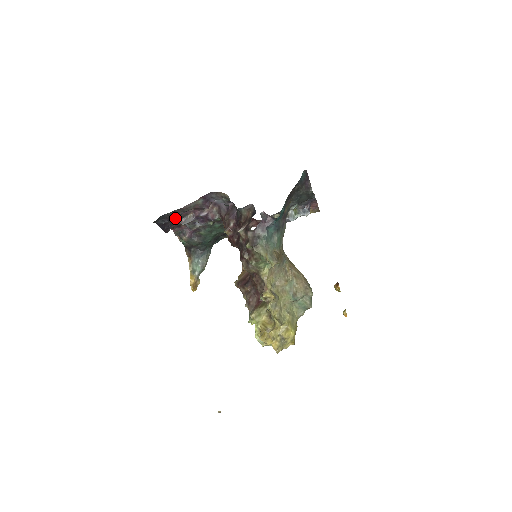
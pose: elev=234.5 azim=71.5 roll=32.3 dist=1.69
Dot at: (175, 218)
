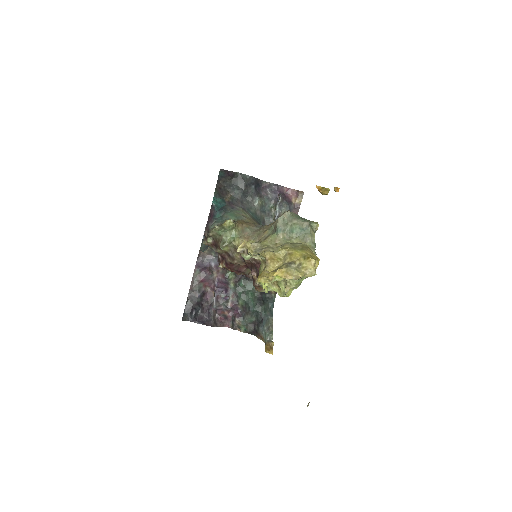
Dot at: (205, 308)
